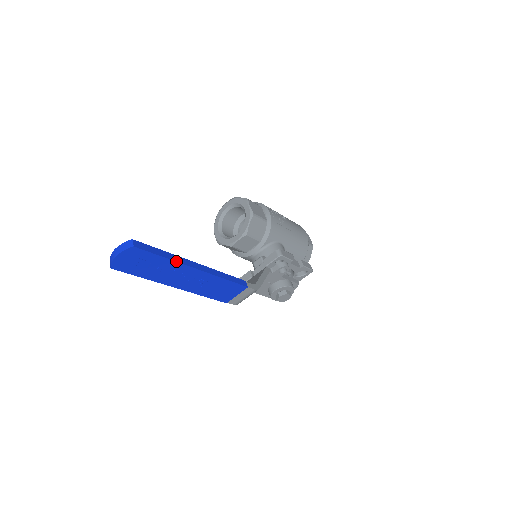
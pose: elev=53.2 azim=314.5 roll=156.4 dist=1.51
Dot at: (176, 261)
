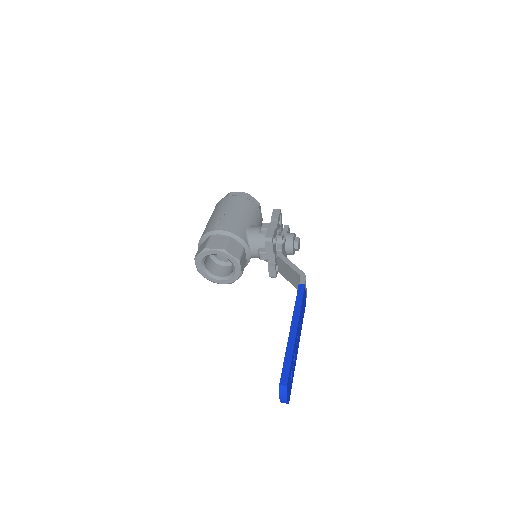
Dot at: (293, 349)
